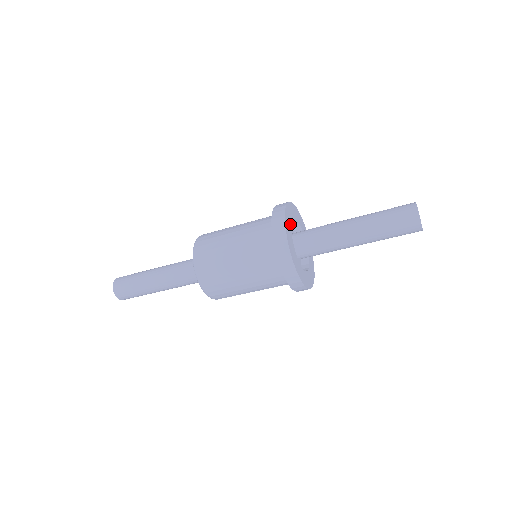
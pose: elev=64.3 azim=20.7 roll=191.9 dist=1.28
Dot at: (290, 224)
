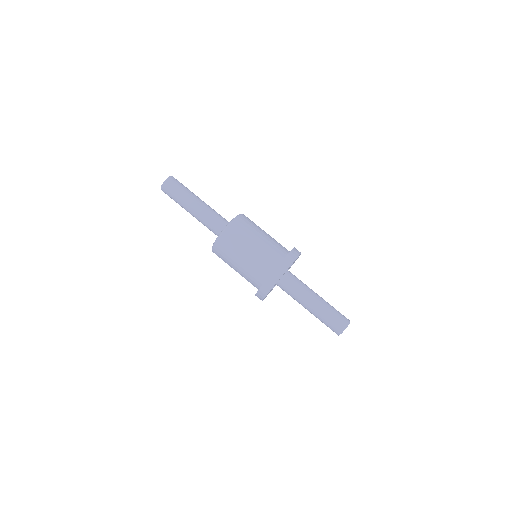
Dot at: occluded
